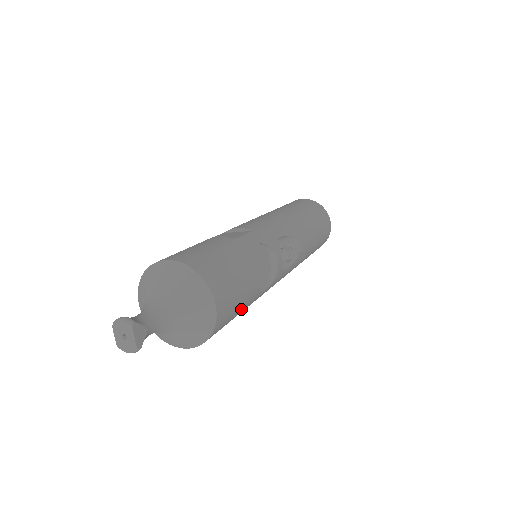
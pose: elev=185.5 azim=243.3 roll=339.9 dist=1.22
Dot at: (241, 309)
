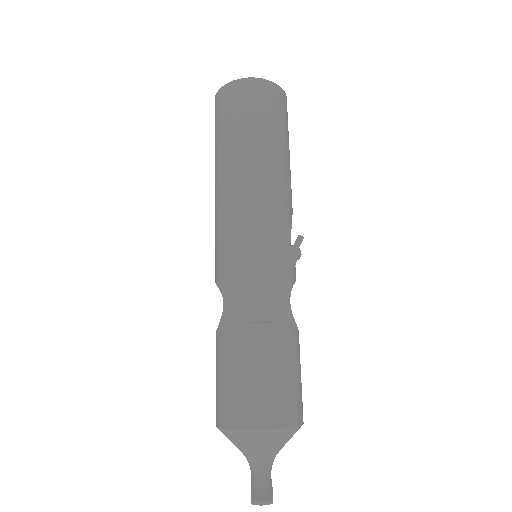
Dot at: occluded
